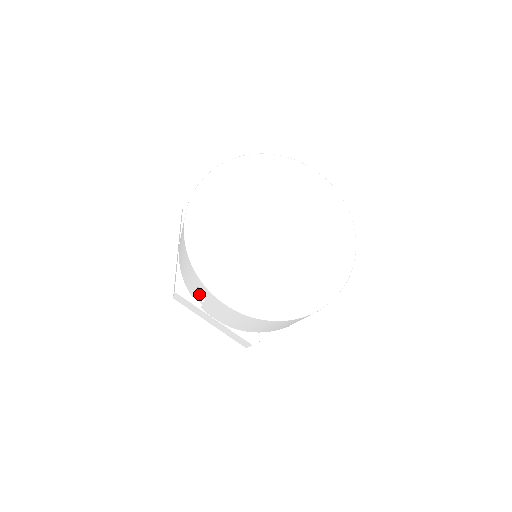
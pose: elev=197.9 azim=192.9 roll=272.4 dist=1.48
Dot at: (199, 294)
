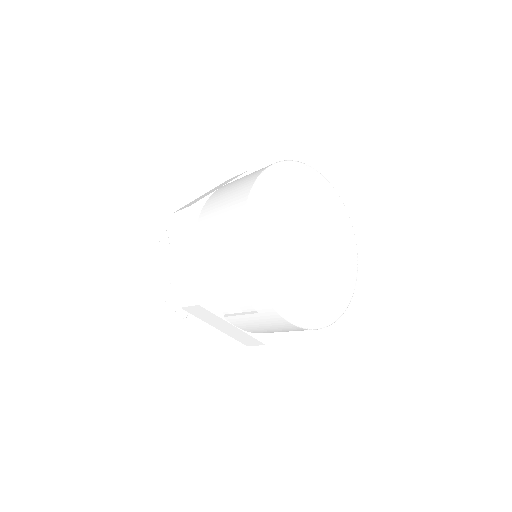
Dot at: occluded
